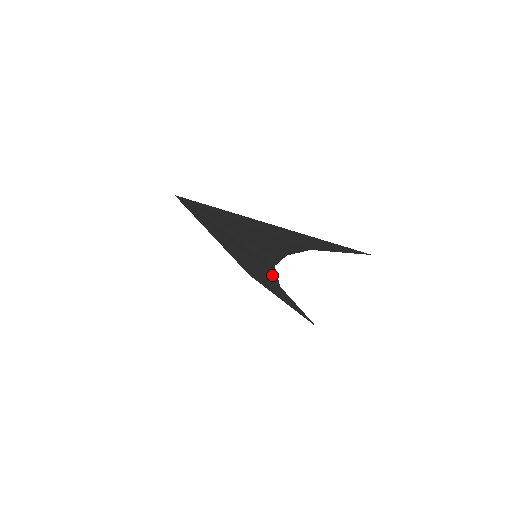
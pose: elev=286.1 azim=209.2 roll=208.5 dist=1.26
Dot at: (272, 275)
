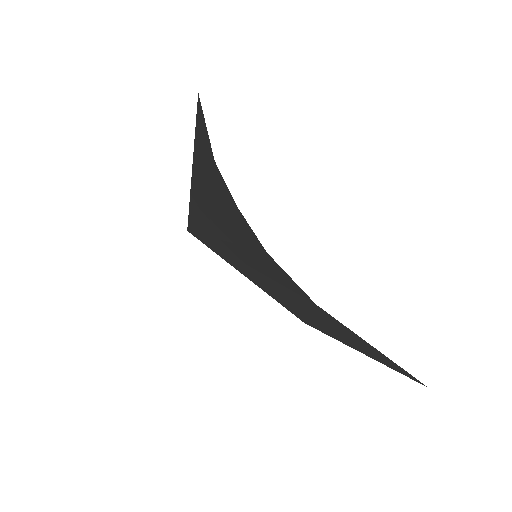
Dot at: (291, 283)
